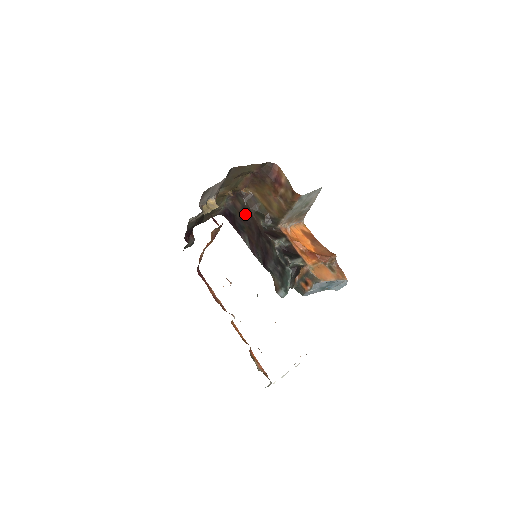
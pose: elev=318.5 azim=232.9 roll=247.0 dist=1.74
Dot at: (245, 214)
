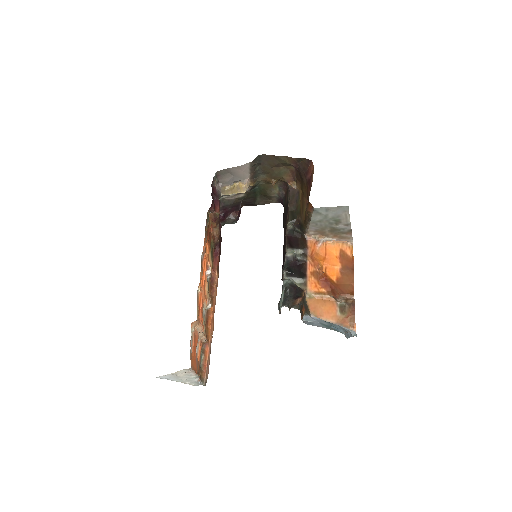
Dot at: (286, 210)
